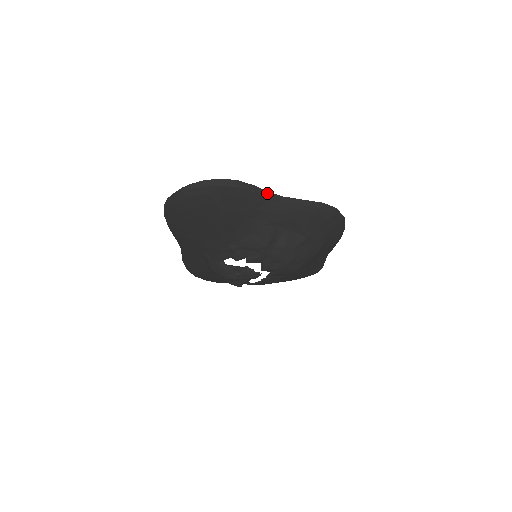
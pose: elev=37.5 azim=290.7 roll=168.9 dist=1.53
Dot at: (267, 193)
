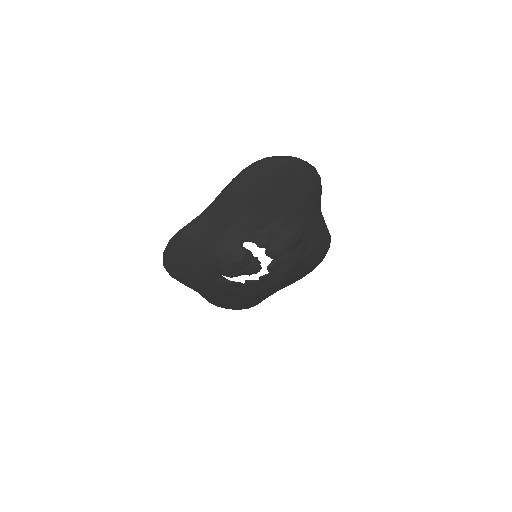
Dot at: (320, 202)
